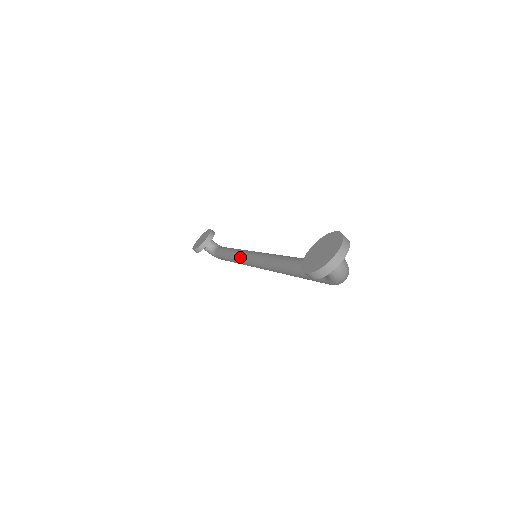
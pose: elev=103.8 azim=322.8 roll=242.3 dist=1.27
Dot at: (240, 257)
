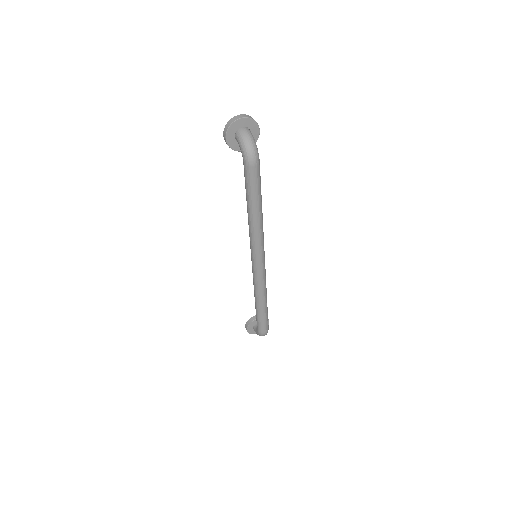
Dot at: occluded
